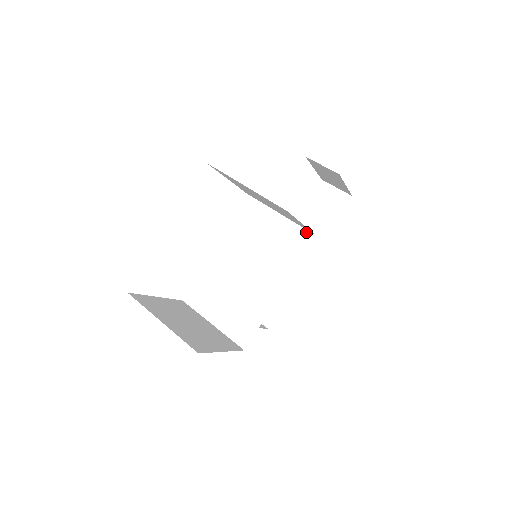
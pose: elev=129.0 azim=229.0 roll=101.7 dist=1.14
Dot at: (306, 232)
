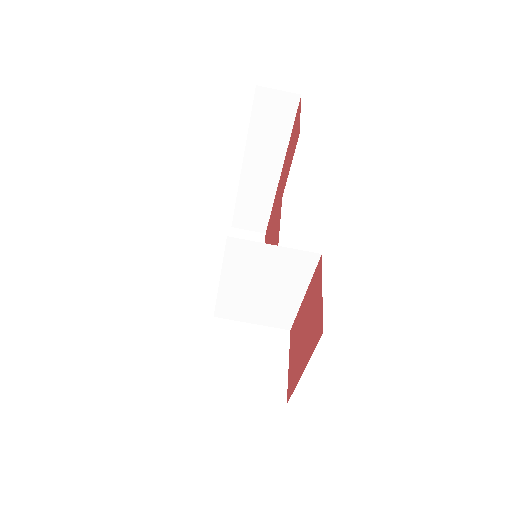
Dot at: (310, 254)
